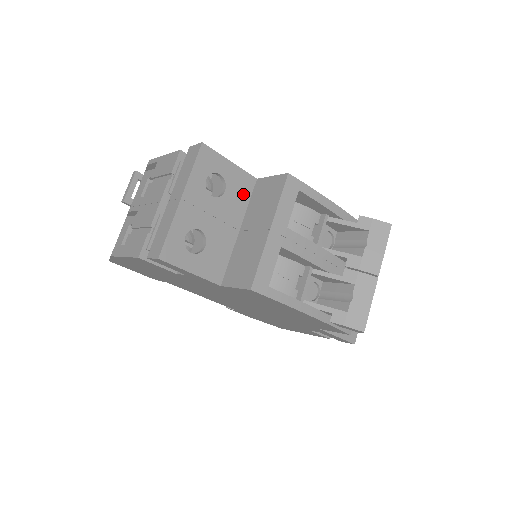
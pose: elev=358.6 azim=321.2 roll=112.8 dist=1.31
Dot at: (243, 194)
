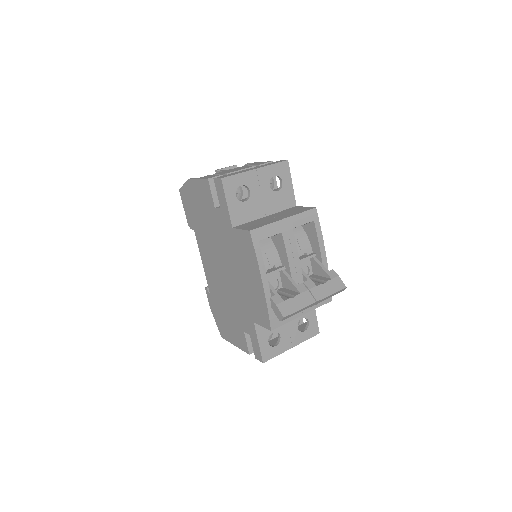
Dot at: (284, 204)
